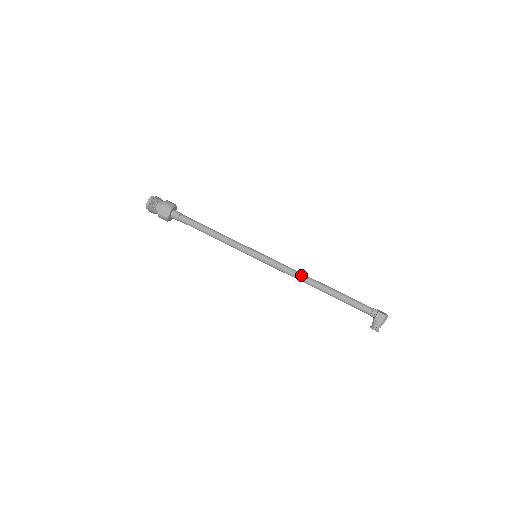
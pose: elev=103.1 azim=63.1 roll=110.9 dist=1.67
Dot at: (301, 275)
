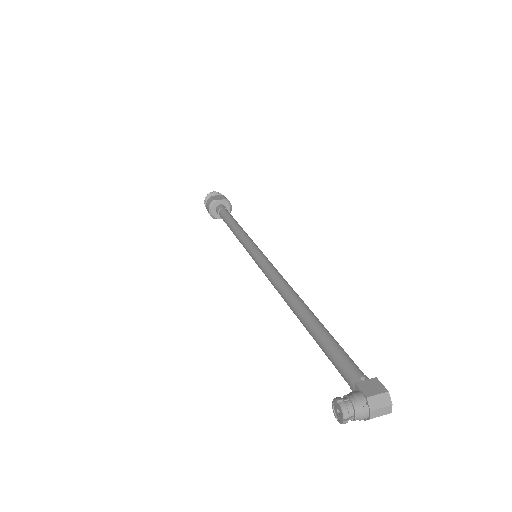
Dot at: (290, 286)
